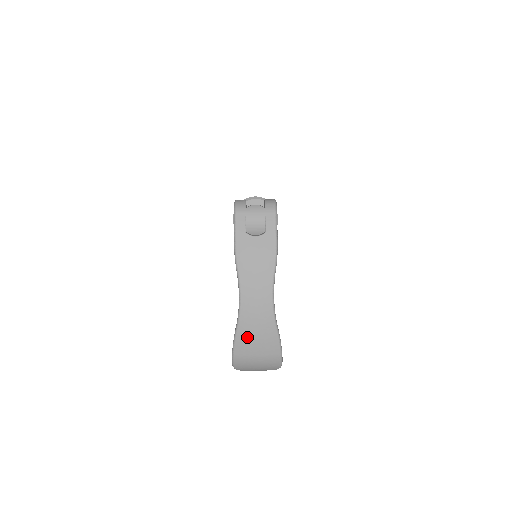
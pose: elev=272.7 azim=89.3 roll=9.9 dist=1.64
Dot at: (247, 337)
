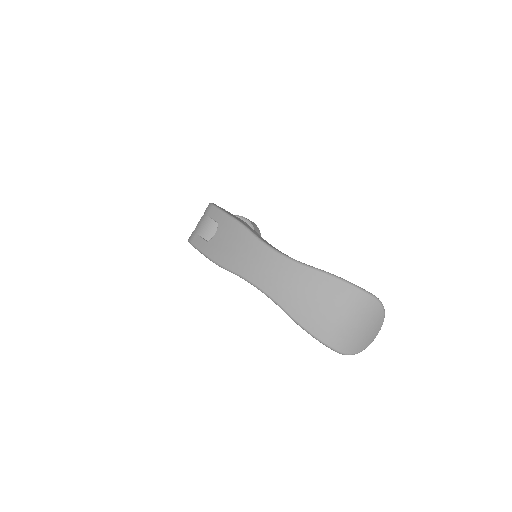
Dot at: (301, 307)
